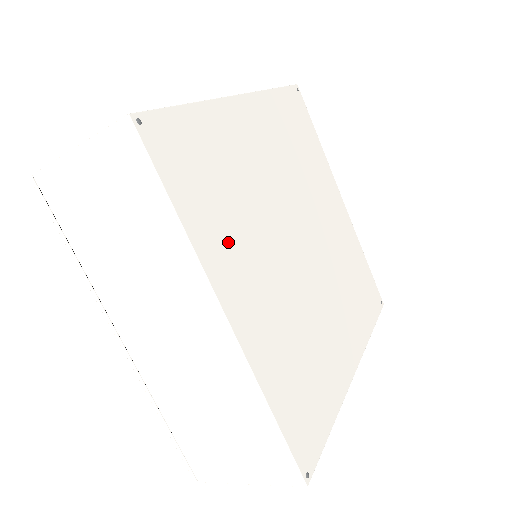
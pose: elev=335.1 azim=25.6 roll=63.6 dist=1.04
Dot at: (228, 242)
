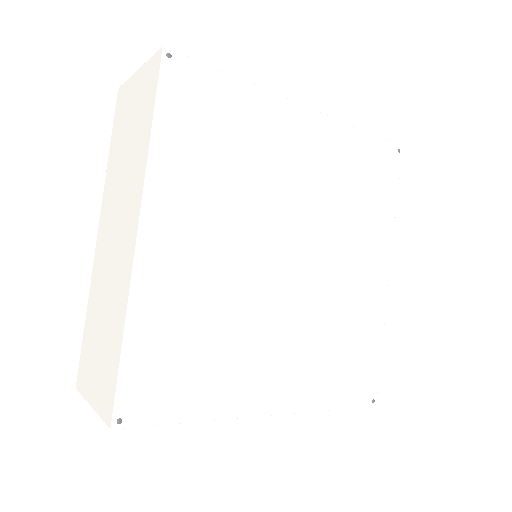
Dot at: (191, 188)
